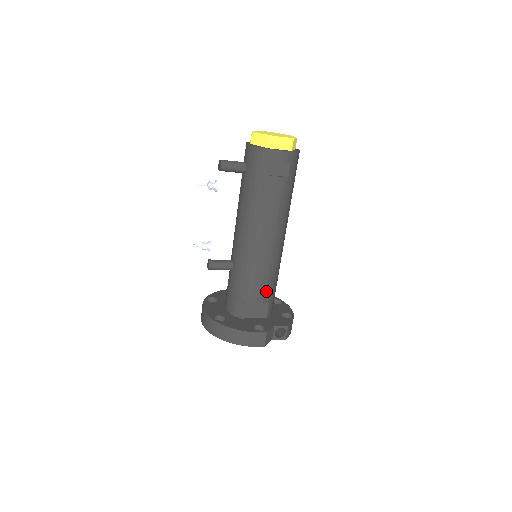
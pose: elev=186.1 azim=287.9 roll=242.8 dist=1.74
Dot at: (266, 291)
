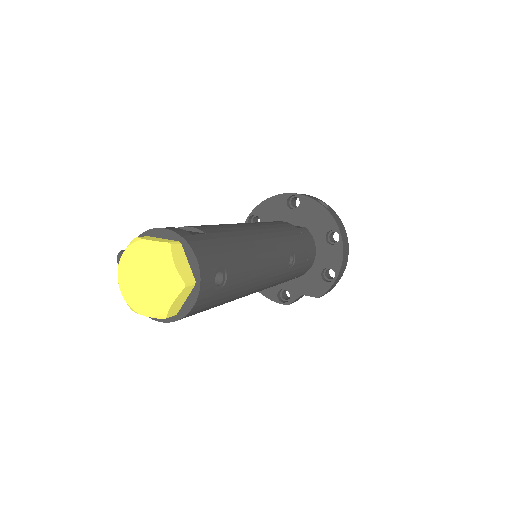
Dot at: occluded
